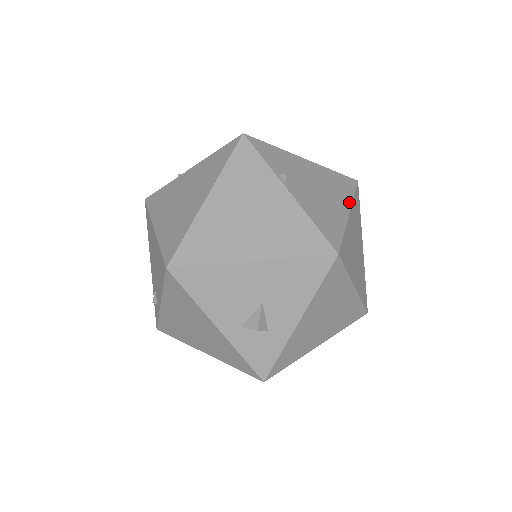
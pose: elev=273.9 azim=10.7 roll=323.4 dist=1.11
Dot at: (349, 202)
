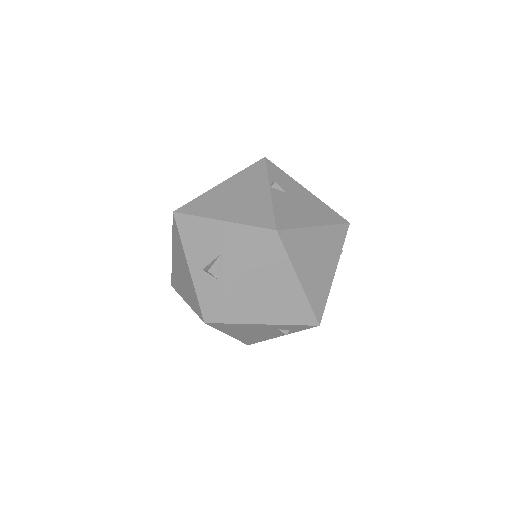
Dot at: (324, 223)
